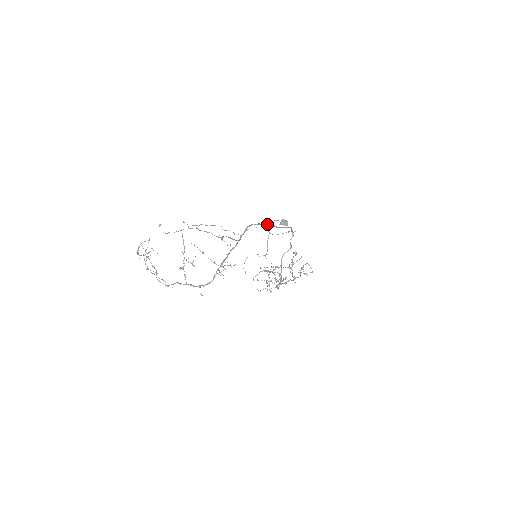
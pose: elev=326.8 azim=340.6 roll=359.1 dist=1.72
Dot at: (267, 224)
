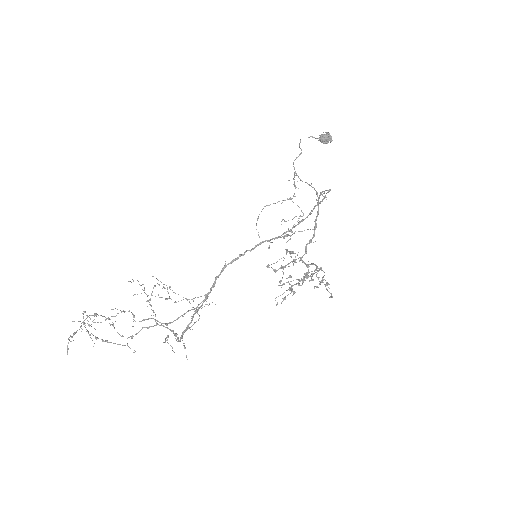
Dot at: (257, 245)
